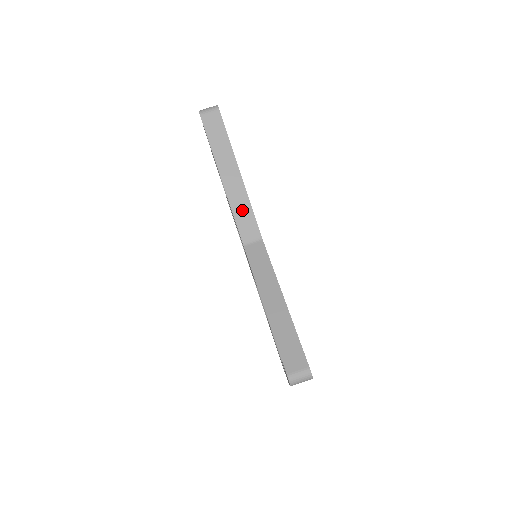
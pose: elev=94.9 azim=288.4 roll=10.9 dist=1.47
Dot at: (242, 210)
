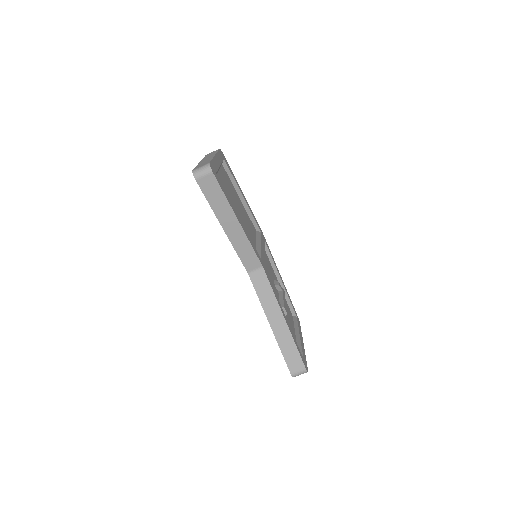
Dot at: (244, 249)
